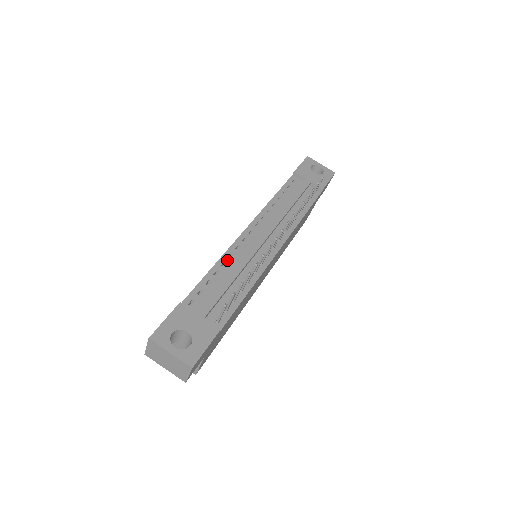
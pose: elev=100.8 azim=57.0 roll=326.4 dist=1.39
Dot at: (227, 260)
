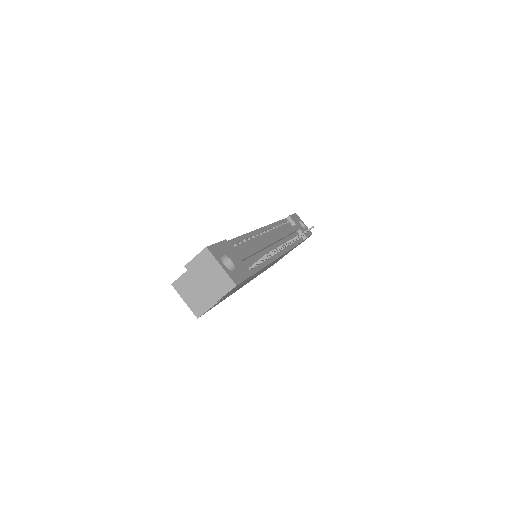
Dot at: (251, 238)
